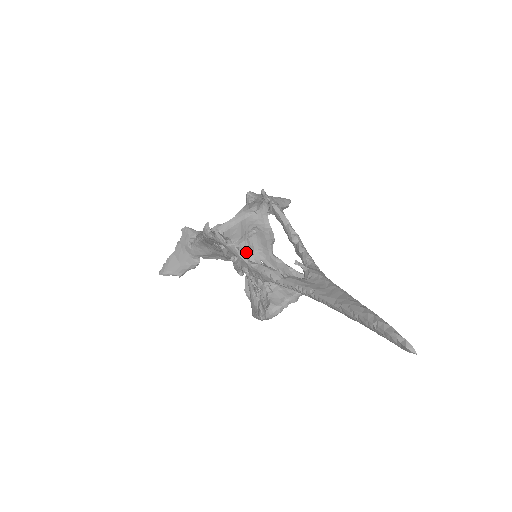
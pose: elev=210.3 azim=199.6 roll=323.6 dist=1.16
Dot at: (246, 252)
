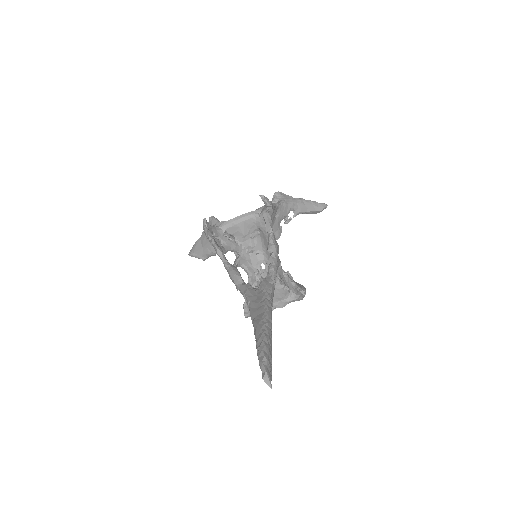
Dot at: (250, 250)
